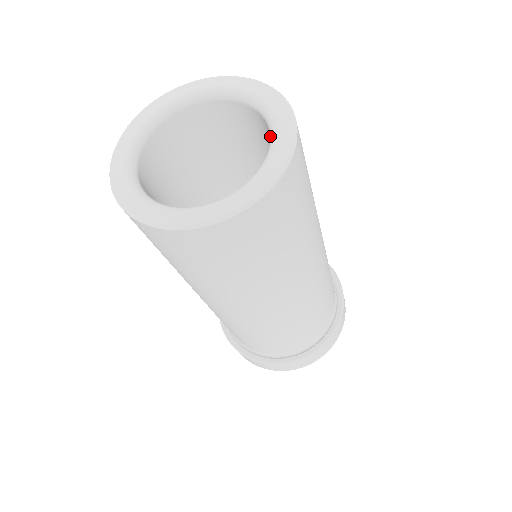
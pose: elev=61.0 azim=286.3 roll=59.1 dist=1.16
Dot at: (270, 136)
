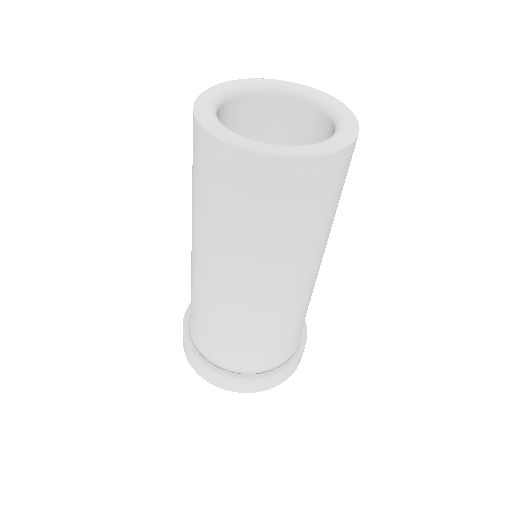
Dot at: (334, 132)
